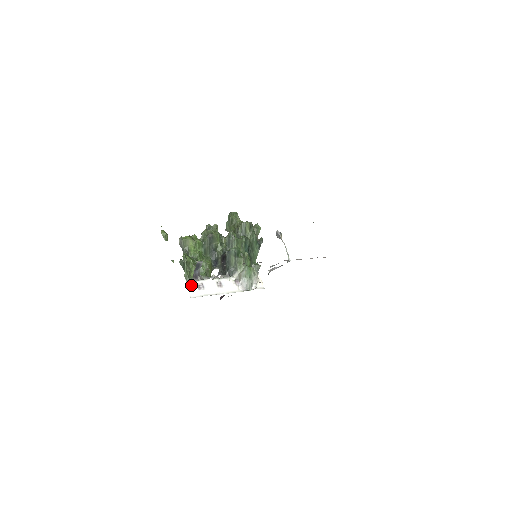
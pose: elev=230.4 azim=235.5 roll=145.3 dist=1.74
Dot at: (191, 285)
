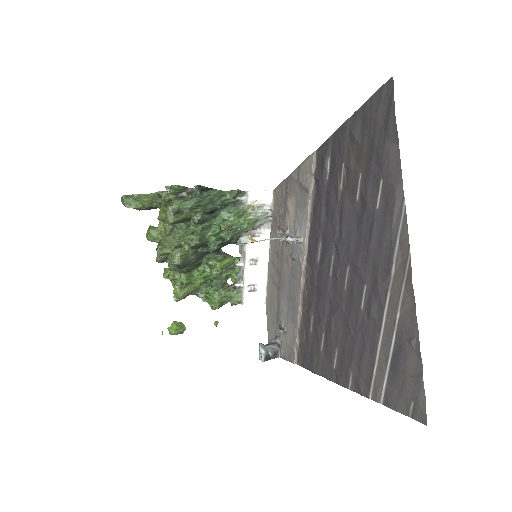
Dot at: (248, 300)
